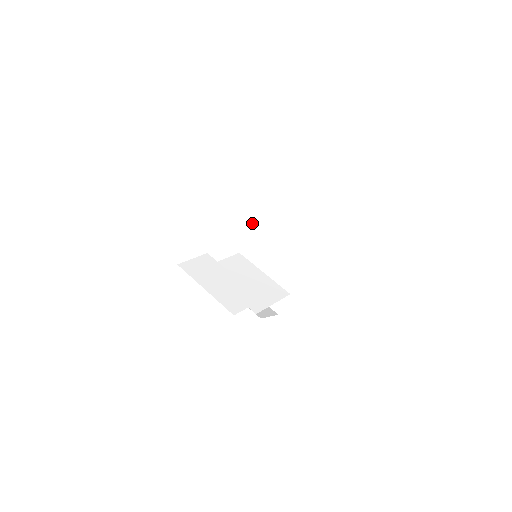
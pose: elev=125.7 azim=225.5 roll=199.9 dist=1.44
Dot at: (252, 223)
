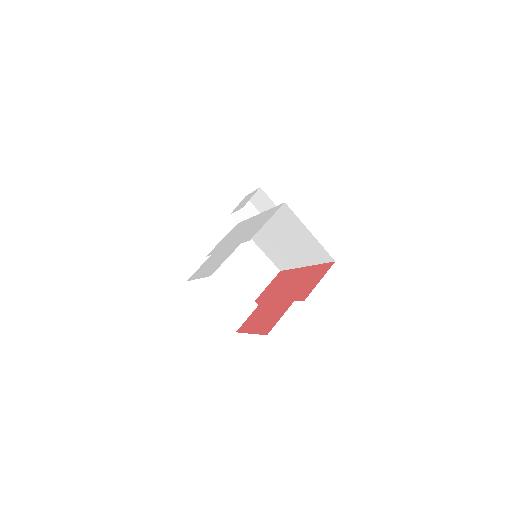
Dot at: occluded
